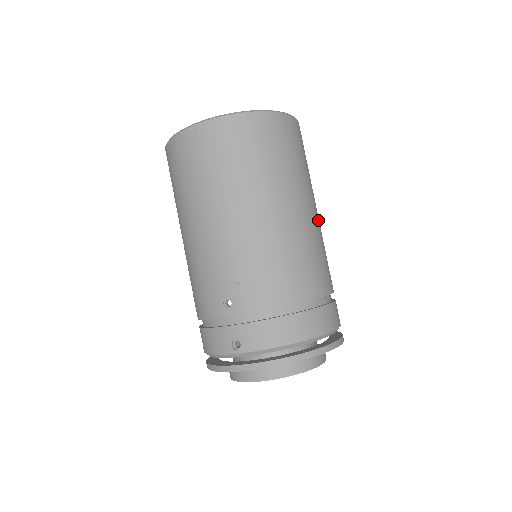
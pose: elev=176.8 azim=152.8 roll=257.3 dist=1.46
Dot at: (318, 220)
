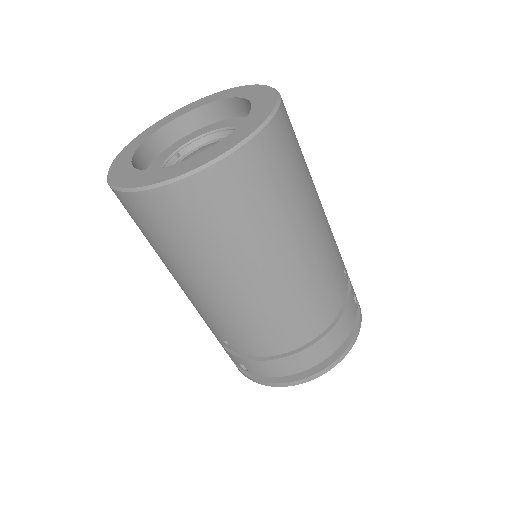
Dot at: (319, 238)
